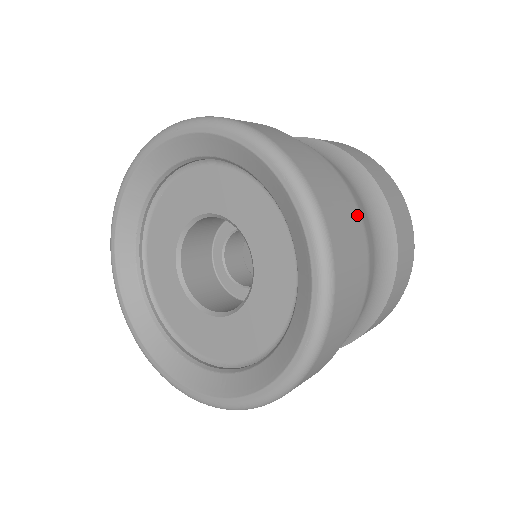
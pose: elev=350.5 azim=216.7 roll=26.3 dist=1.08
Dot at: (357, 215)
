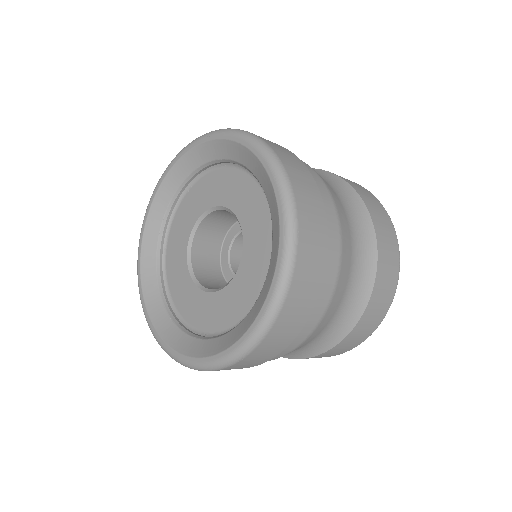
Dot at: (336, 227)
